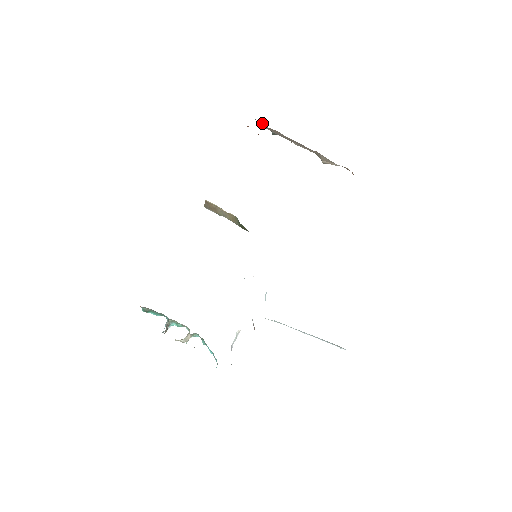
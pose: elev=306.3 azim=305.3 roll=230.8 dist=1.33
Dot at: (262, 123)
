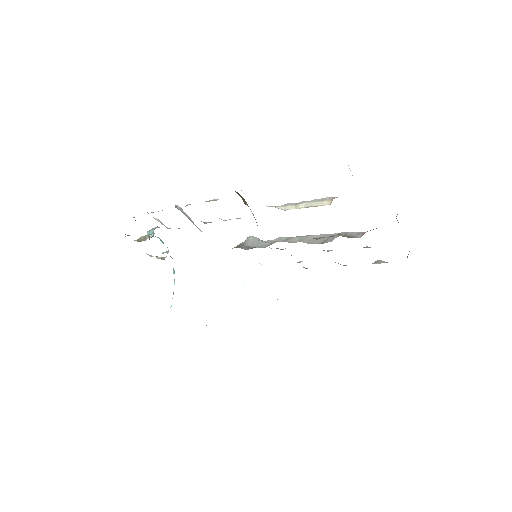
Dot at: occluded
